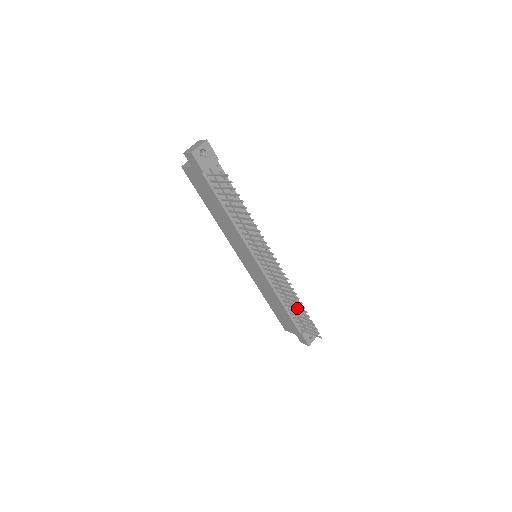
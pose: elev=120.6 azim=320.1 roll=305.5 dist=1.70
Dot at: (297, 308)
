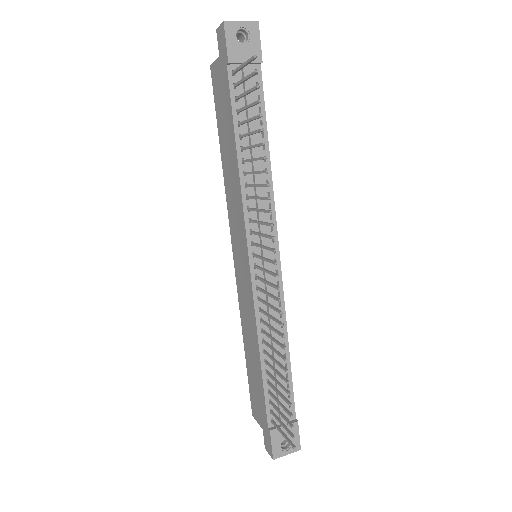
Dot at: (278, 371)
